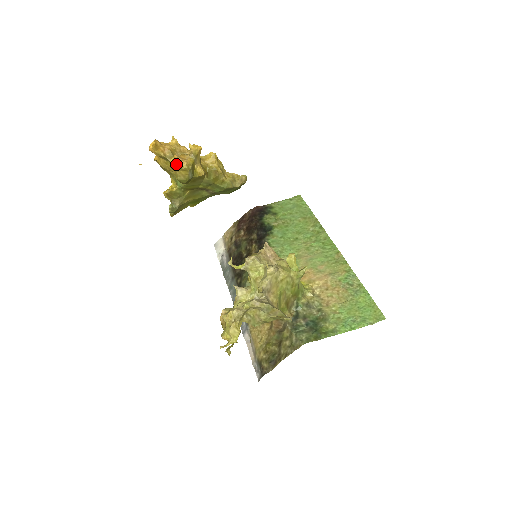
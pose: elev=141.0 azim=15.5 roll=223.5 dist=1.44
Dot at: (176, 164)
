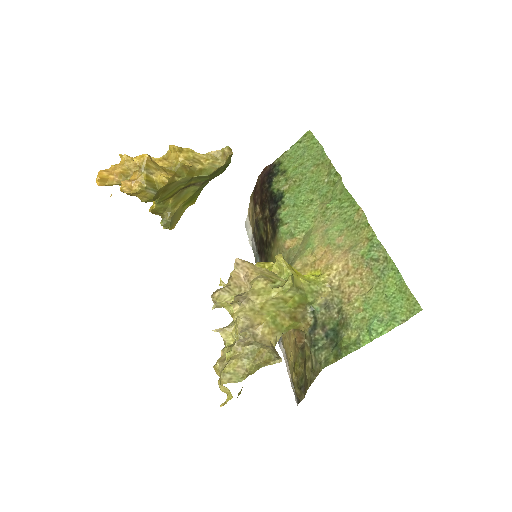
Dot at: (127, 191)
